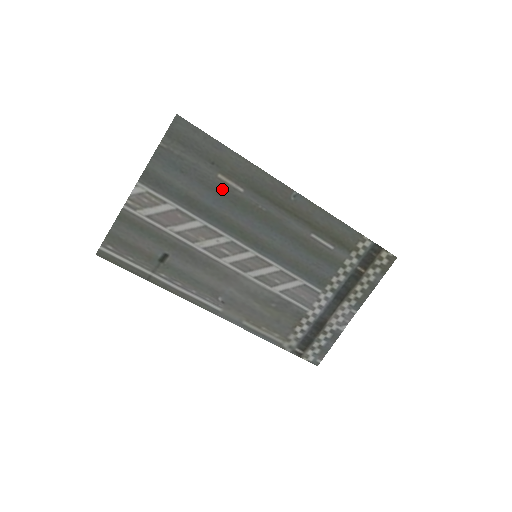
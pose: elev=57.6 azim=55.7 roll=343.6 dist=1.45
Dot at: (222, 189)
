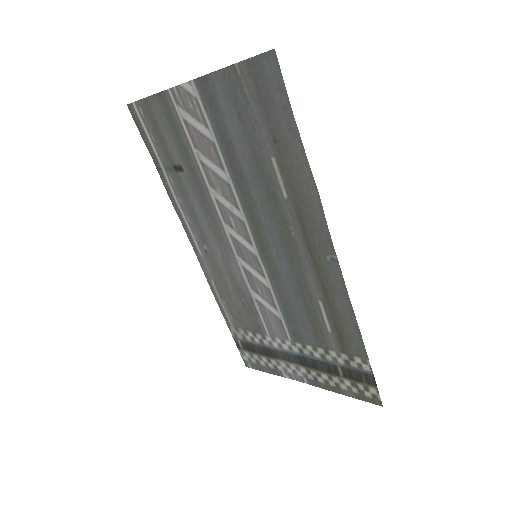
Dot at: (267, 173)
